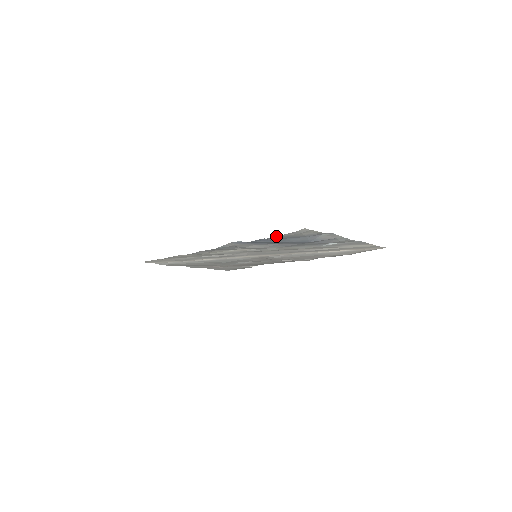
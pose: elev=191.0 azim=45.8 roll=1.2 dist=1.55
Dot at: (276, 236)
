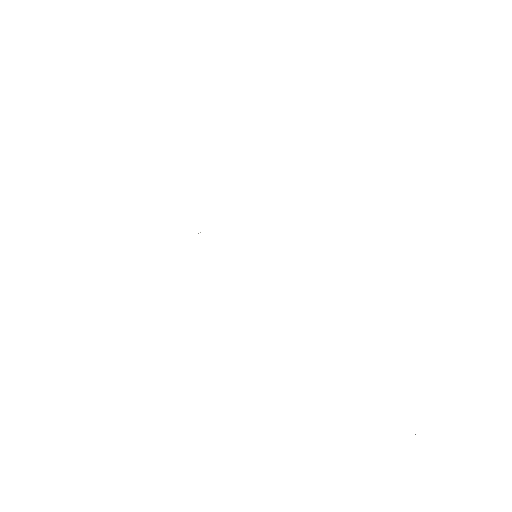
Dot at: occluded
